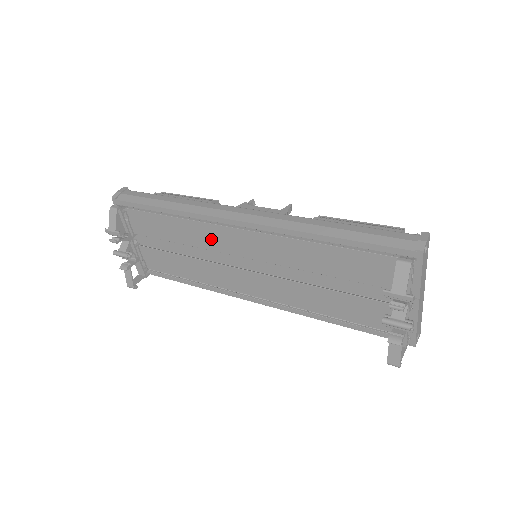
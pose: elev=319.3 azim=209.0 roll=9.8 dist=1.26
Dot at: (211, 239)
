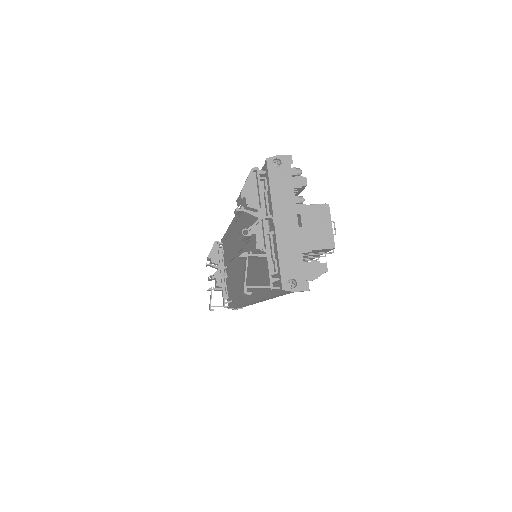
Dot at: (235, 243)
